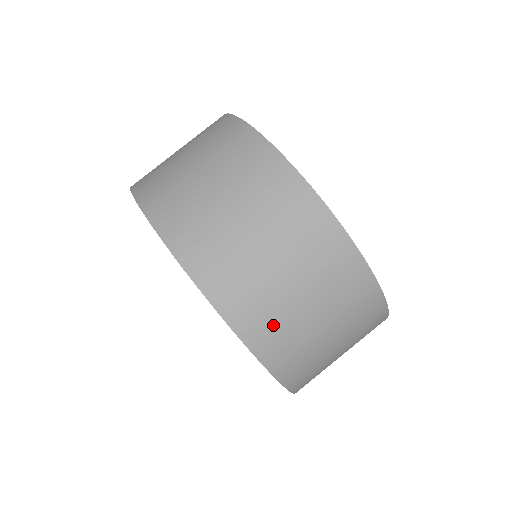
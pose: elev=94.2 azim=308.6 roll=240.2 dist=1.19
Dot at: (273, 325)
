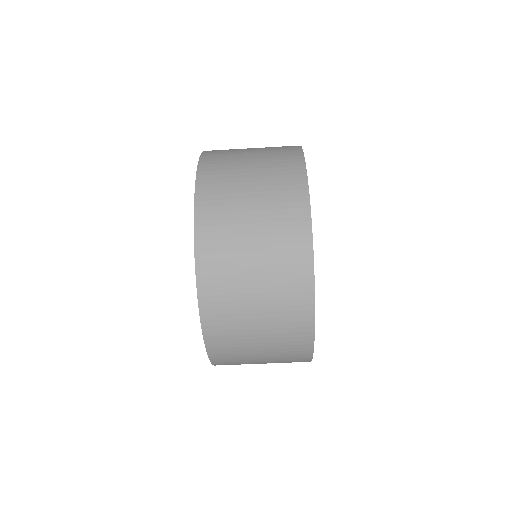
Dot at: (223, 271)
